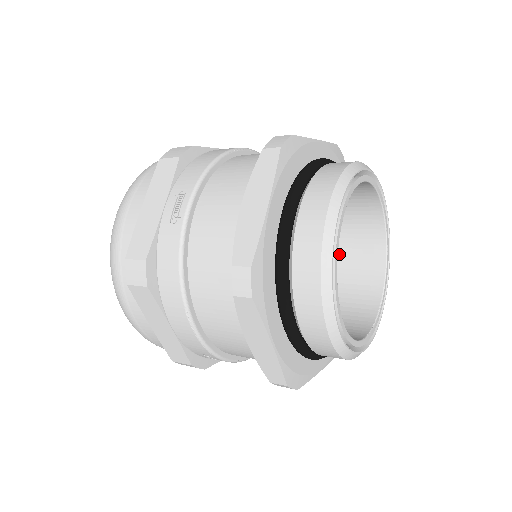
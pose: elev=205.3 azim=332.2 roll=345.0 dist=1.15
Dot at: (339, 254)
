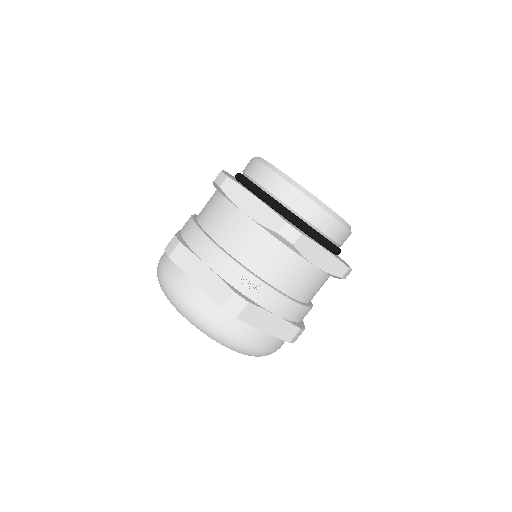
Dot at: occluded
